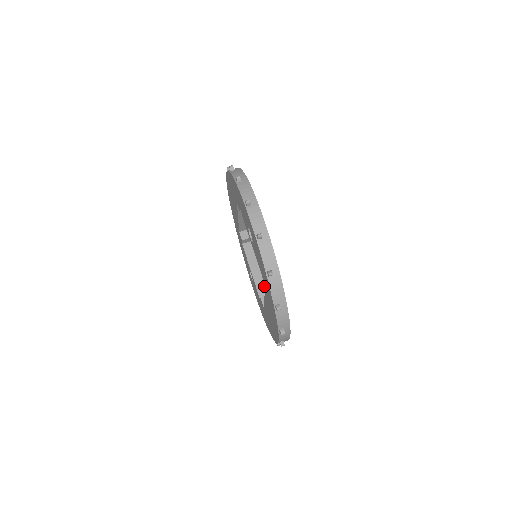
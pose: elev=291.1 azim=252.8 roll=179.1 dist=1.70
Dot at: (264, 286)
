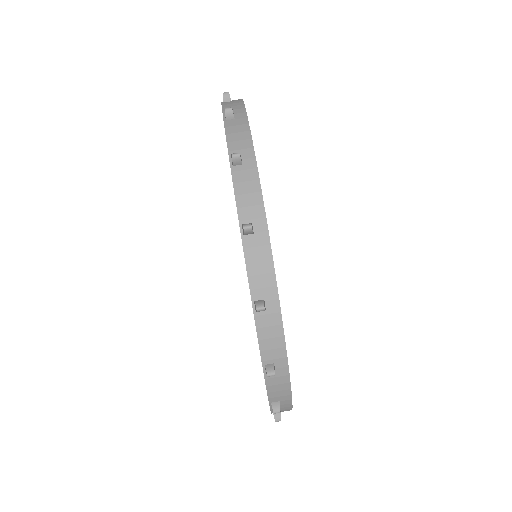
Dot at: occluded
